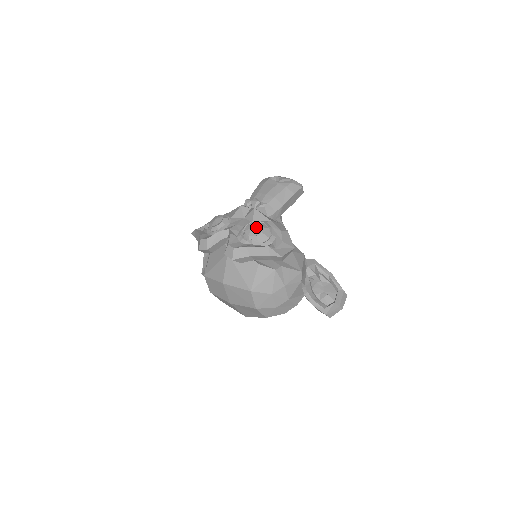
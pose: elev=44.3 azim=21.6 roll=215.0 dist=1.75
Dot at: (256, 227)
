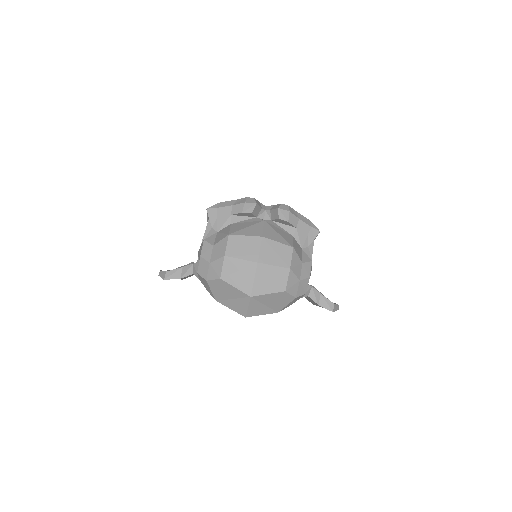
Dot at: occluded
